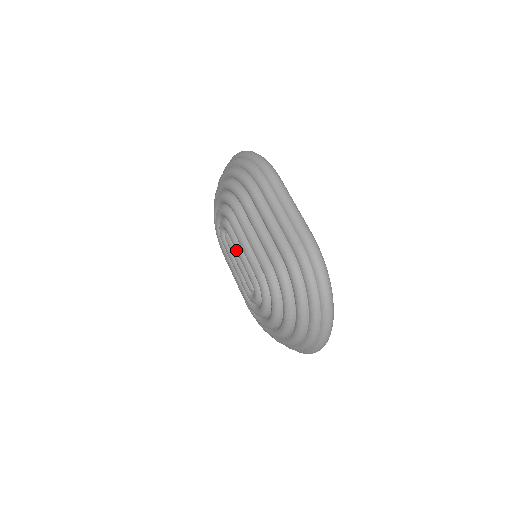
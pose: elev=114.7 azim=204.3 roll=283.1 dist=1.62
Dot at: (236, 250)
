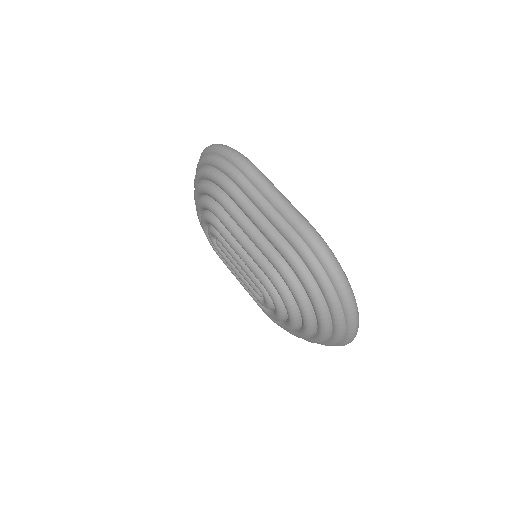
Dot at: (232, 257)
